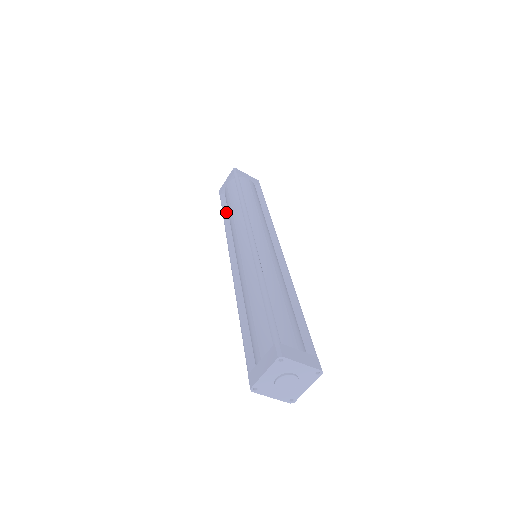
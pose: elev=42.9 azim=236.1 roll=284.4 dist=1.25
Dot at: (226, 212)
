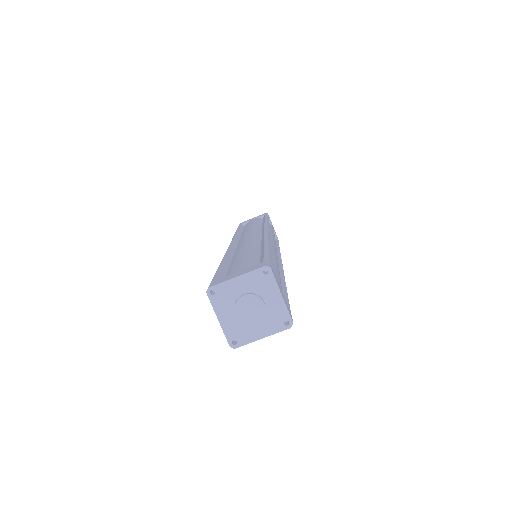
Dot at: occluded
